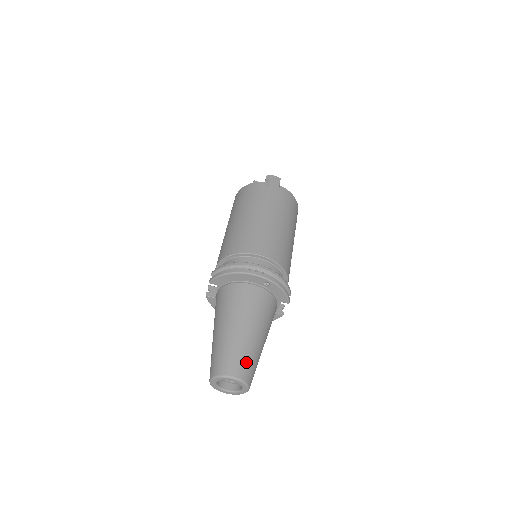
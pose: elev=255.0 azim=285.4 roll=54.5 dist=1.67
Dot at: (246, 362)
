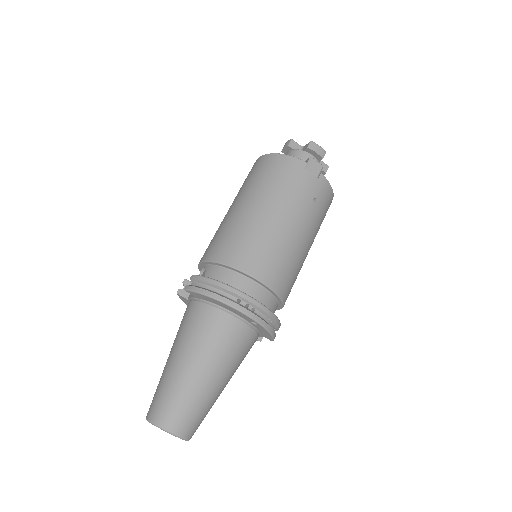
Dot at: (195, 416)
